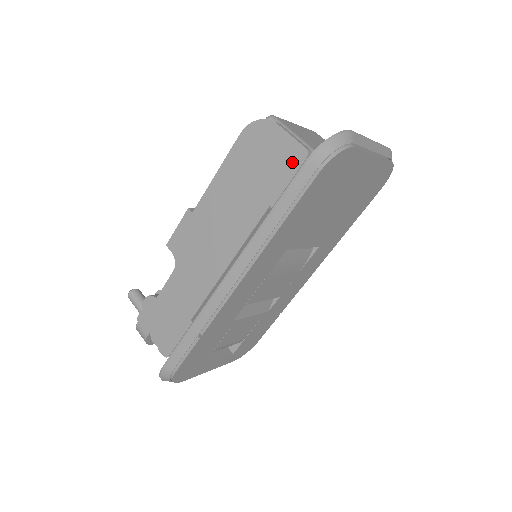
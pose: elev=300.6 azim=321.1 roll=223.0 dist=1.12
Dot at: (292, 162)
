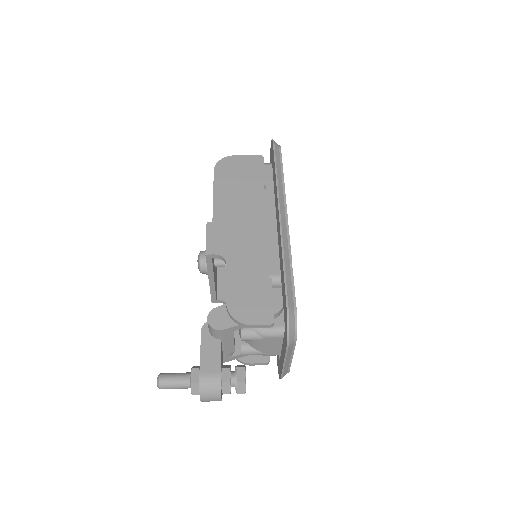
Dot at: (258, 163)
